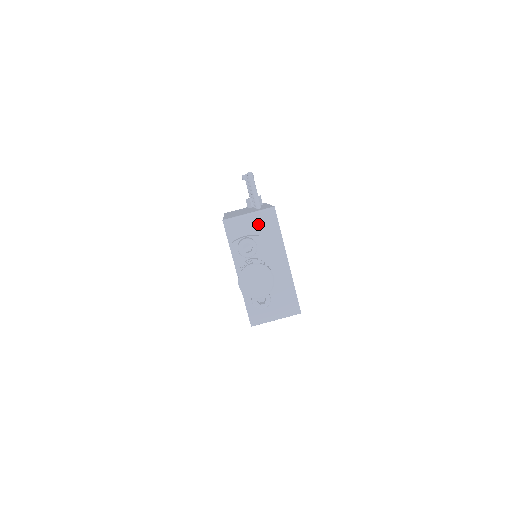
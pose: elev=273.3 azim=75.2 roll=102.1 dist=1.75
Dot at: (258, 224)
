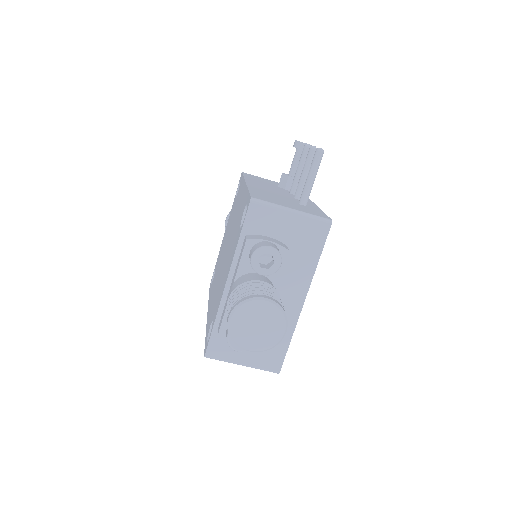
Dot at: (296, 231)
